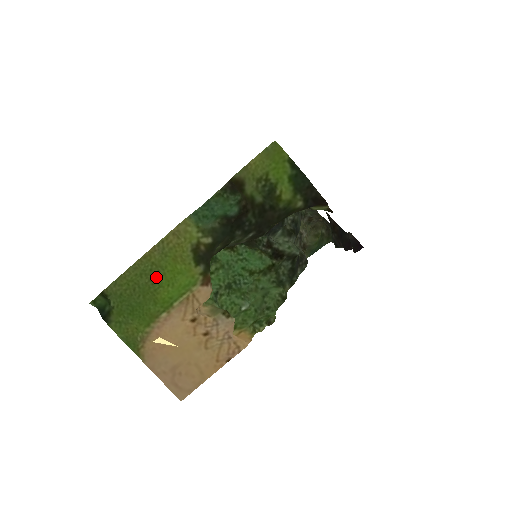
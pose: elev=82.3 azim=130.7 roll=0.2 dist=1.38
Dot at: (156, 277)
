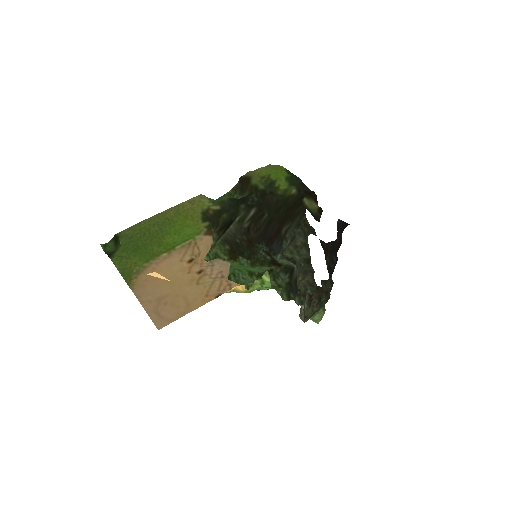
Dot at: (166, 227)
